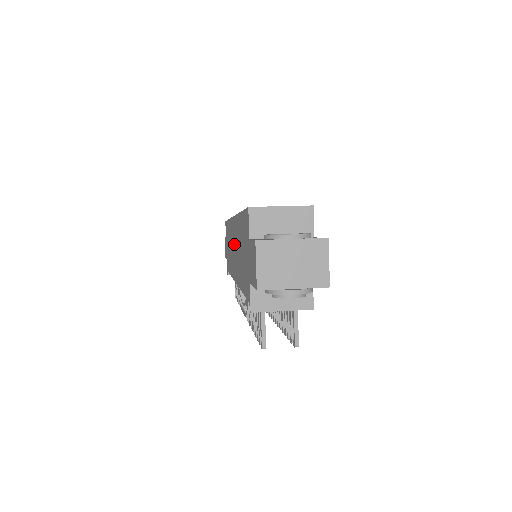
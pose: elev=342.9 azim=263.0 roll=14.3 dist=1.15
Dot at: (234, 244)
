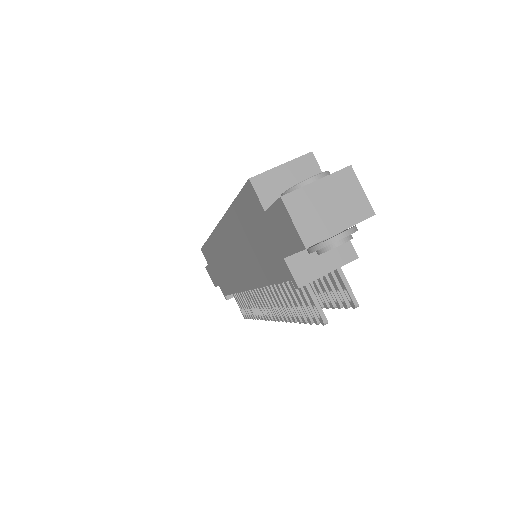
Dot at: (230, 252)
